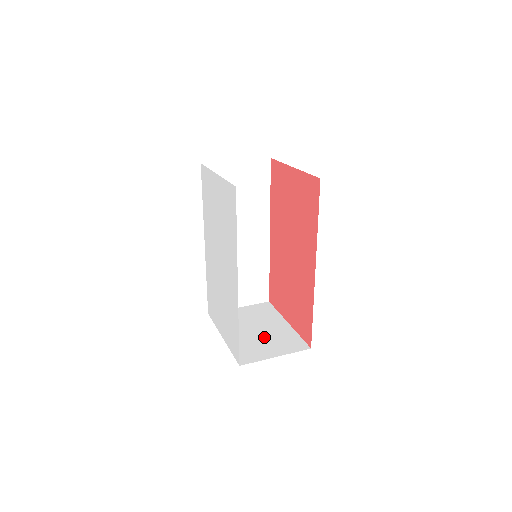
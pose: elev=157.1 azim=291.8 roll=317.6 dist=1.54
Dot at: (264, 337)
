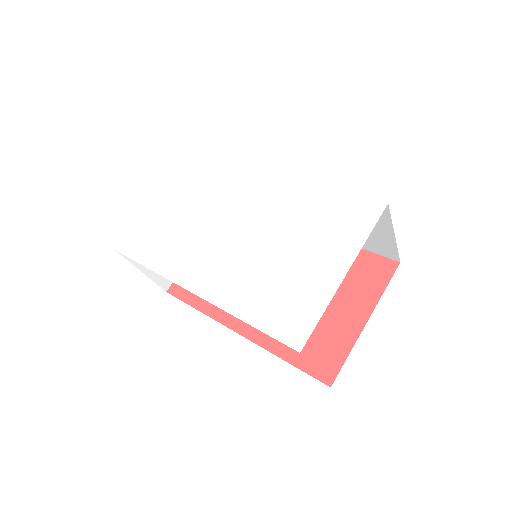
Dot at: occluded
